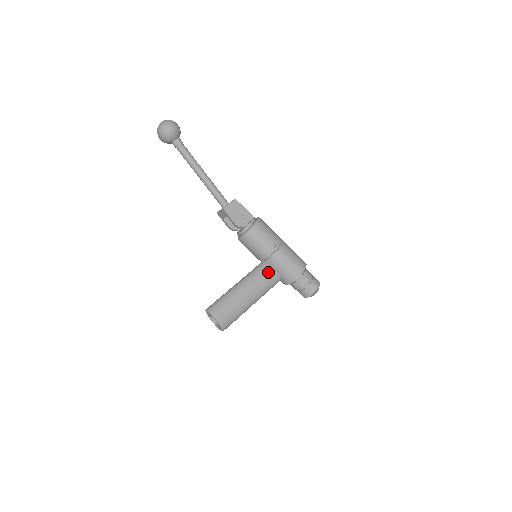
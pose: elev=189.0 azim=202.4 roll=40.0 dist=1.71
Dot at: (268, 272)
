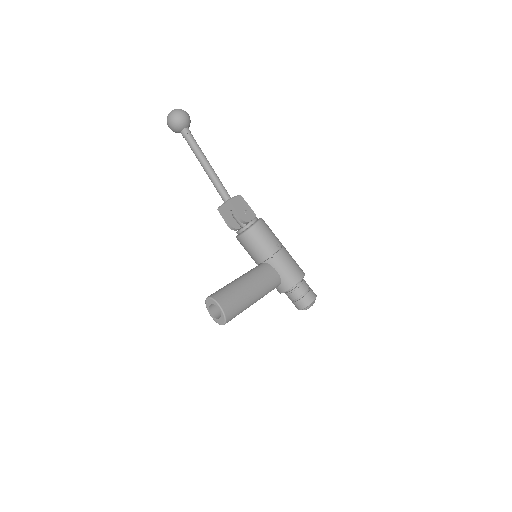
Dot at: (270, 271)
